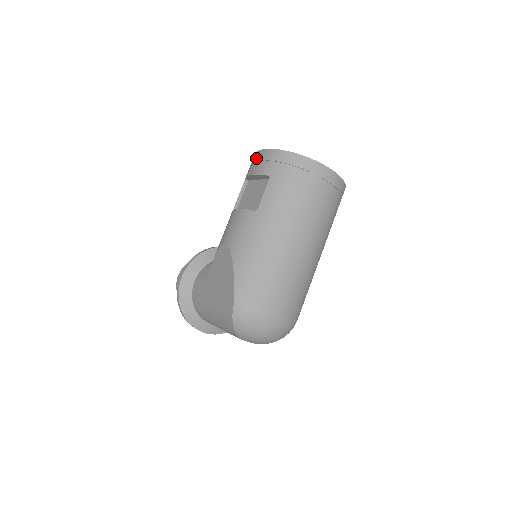
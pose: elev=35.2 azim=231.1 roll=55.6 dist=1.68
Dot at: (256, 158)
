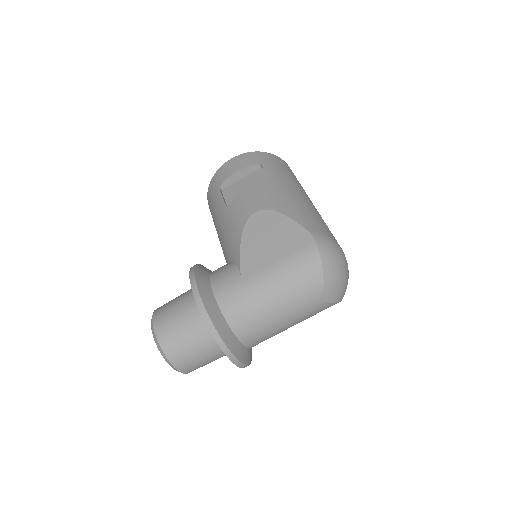
Dot at: (228, 165)
